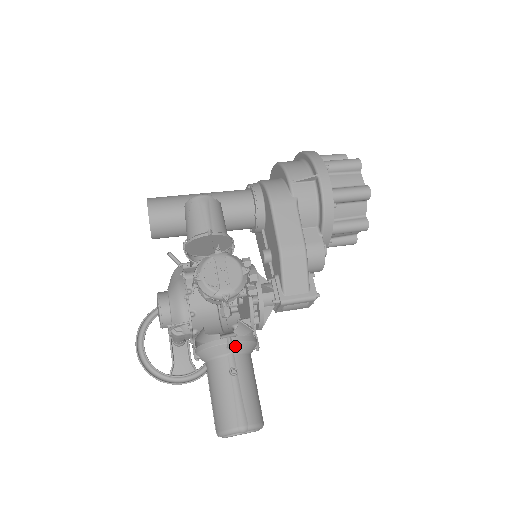
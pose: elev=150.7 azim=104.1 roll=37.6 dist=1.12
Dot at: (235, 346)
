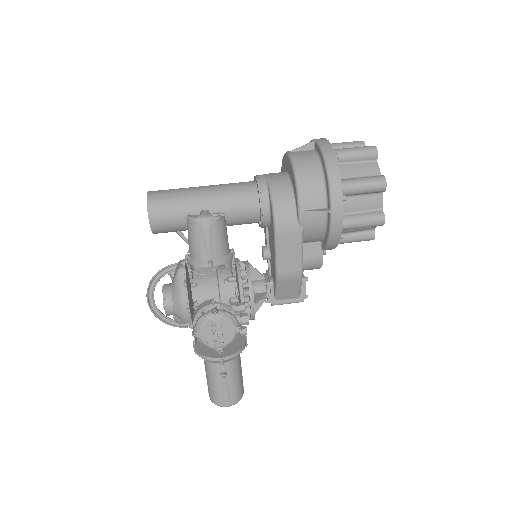
Dot at: (226, 361)
